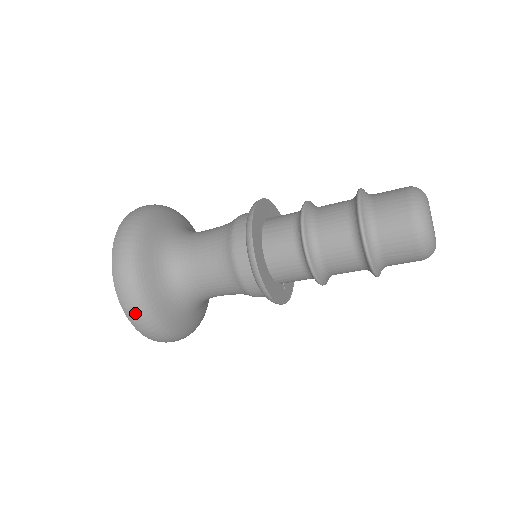
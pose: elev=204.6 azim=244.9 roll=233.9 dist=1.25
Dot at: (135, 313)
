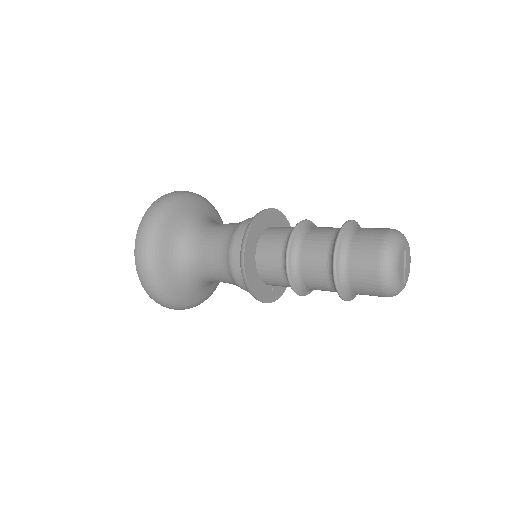
Dot at: (145, 276)
